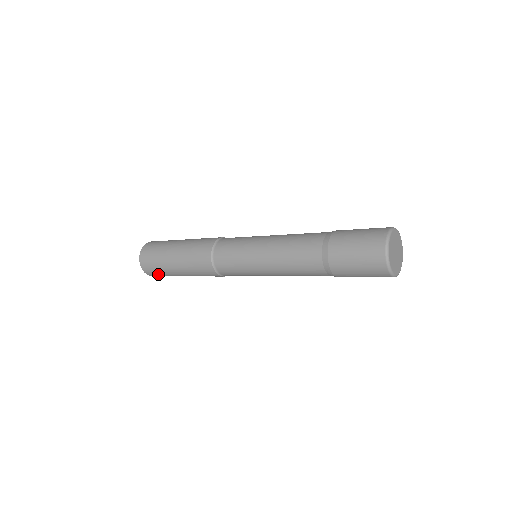
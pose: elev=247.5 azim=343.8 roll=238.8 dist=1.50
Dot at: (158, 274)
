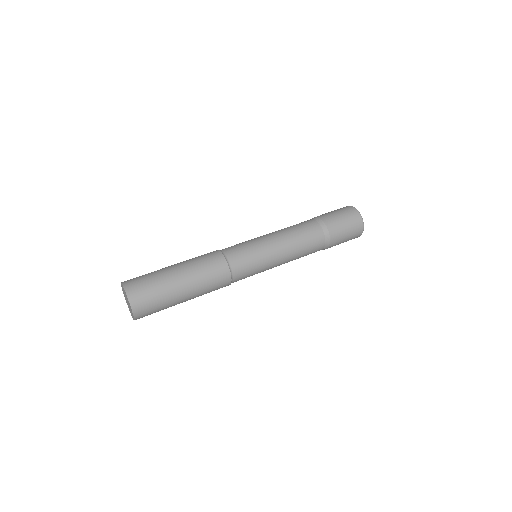
Dot at: occluded
